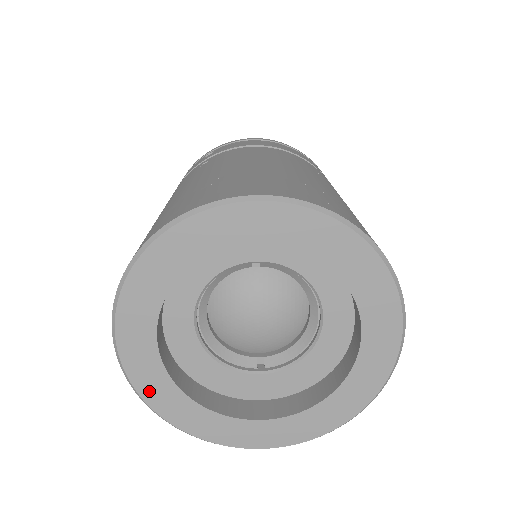
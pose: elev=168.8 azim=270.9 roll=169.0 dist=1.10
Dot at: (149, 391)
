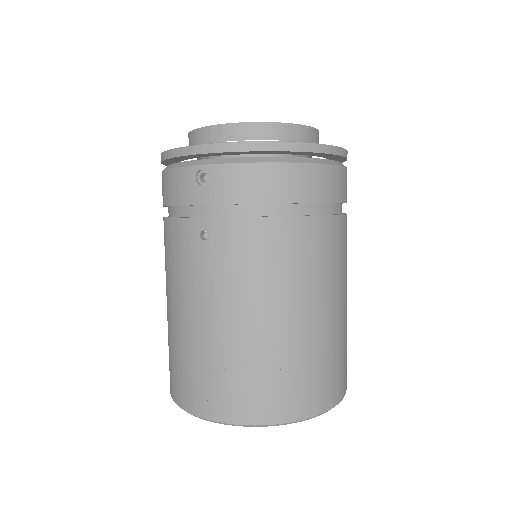
Dot at: occluded
